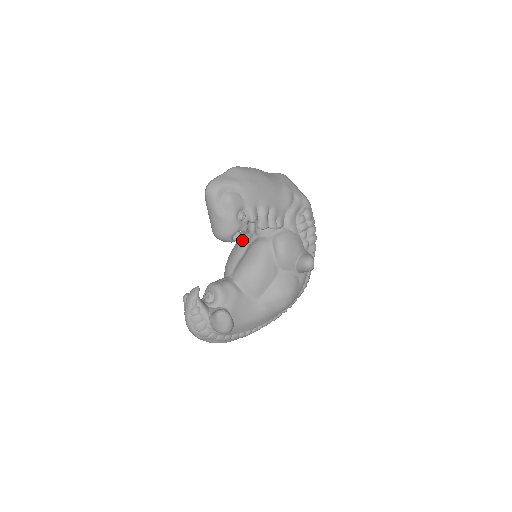
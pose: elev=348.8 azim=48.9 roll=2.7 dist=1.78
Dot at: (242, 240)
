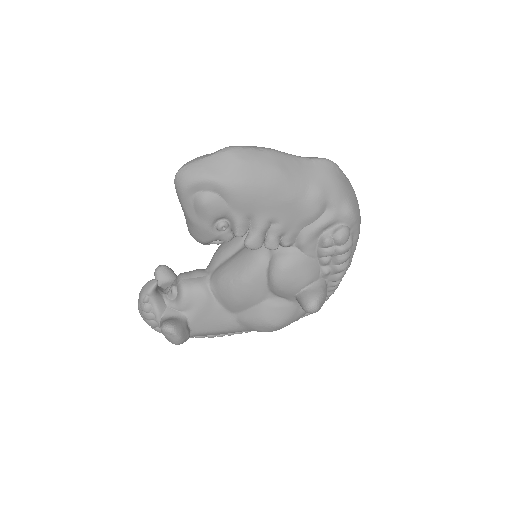
Dot at: occluded
